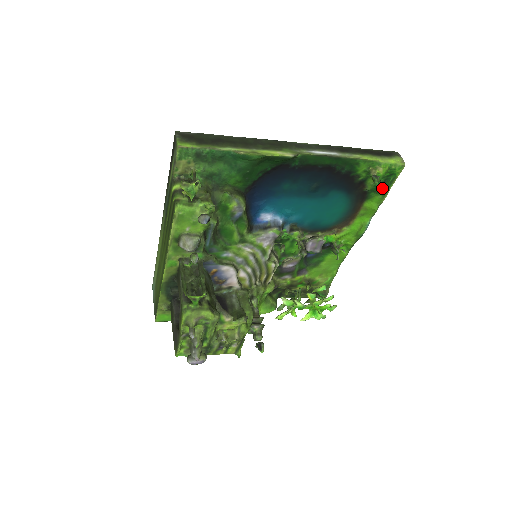
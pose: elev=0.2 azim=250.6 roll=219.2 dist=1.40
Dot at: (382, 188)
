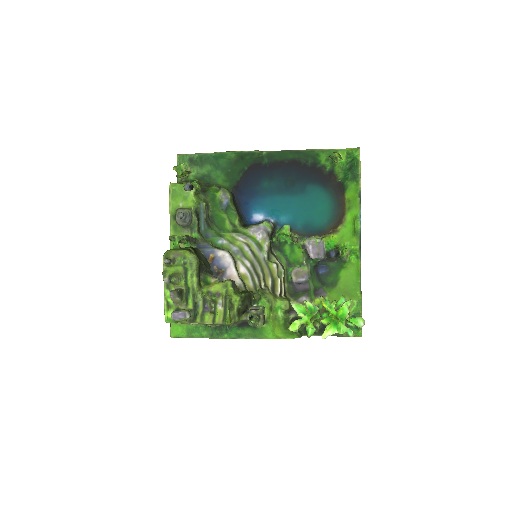
Dot at: (351, 174)
